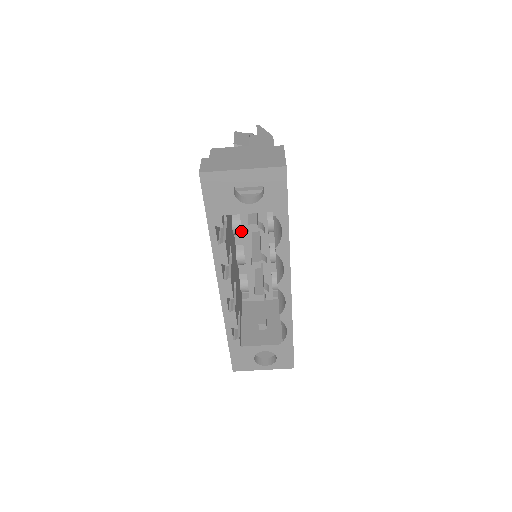
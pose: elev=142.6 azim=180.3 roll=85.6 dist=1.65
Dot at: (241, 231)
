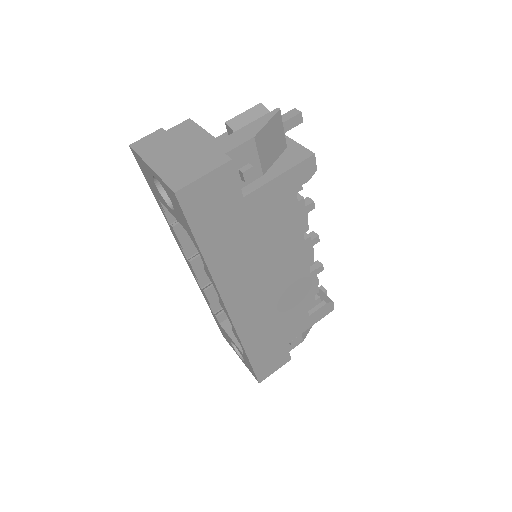
Dot at: occluded
